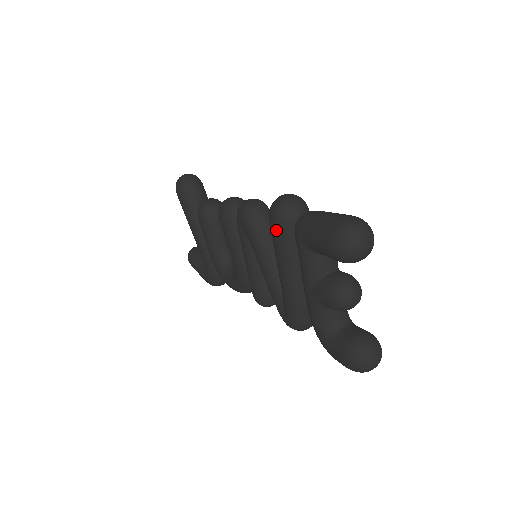
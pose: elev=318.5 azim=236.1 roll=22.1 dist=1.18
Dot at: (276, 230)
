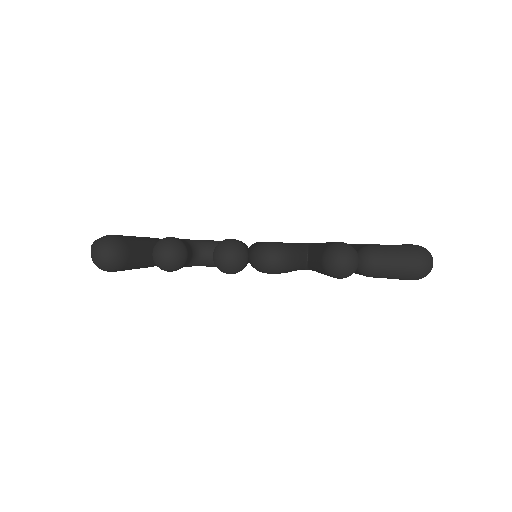
Dot at: occluded
